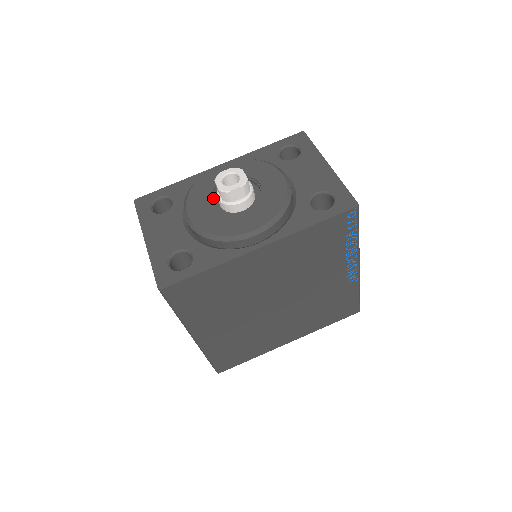
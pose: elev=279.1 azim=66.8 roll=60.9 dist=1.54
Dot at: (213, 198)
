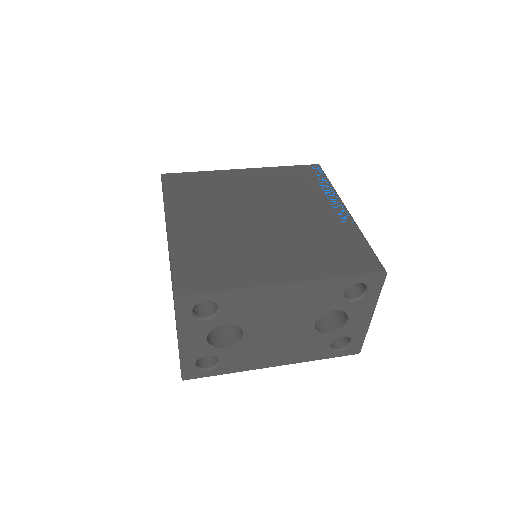
Dot at: occluded
